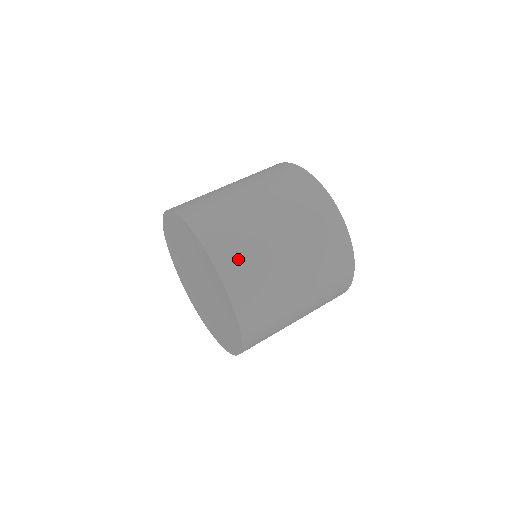
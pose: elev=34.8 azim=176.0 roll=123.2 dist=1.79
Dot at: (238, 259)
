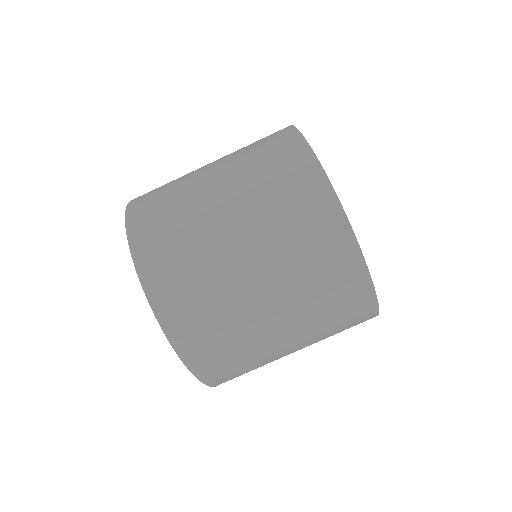
Dot at: (153, 196)
